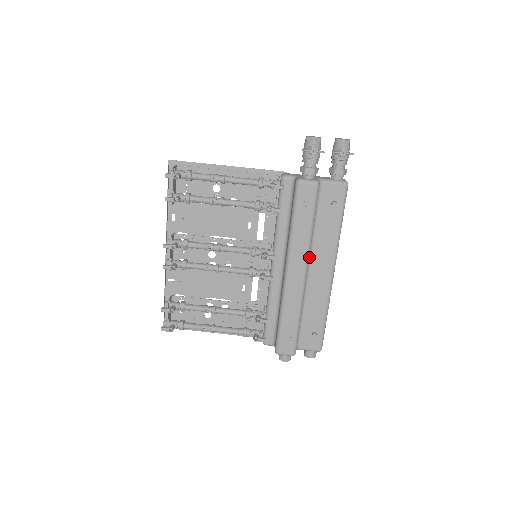
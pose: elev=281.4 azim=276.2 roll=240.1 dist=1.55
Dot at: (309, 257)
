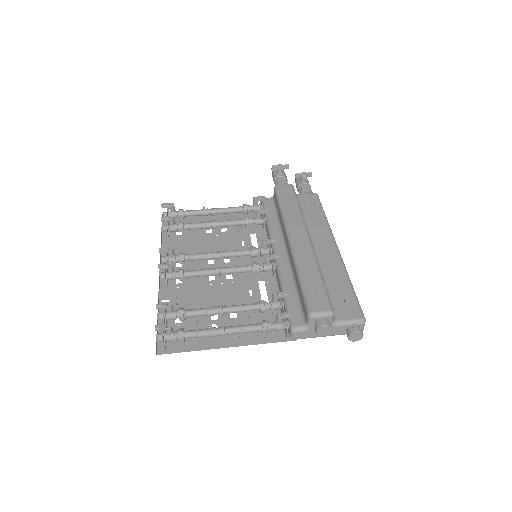
Dot at: occluded
